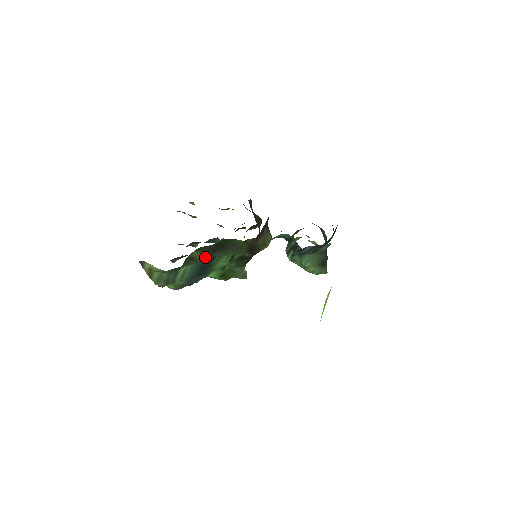
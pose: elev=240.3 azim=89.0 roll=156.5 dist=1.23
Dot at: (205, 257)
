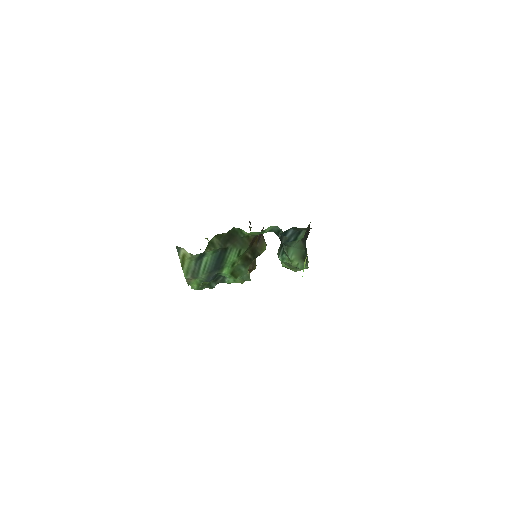
Dot at: (221, 246)
